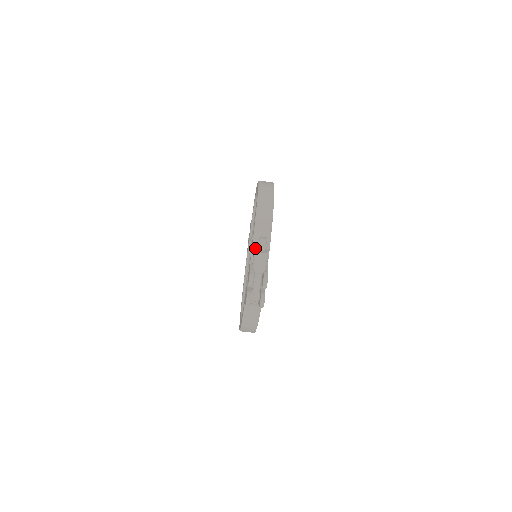
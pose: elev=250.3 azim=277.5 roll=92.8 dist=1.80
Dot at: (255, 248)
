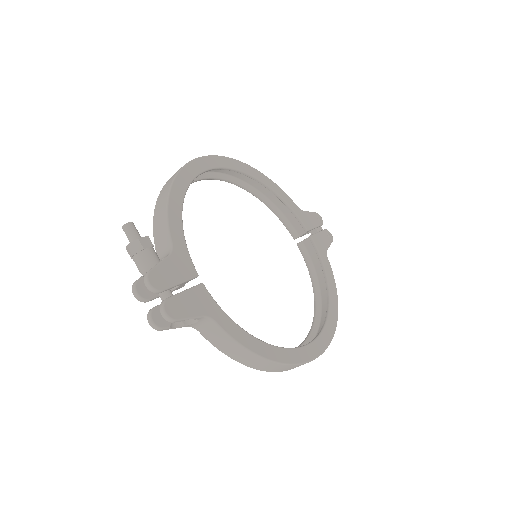
Dot at: occluded
